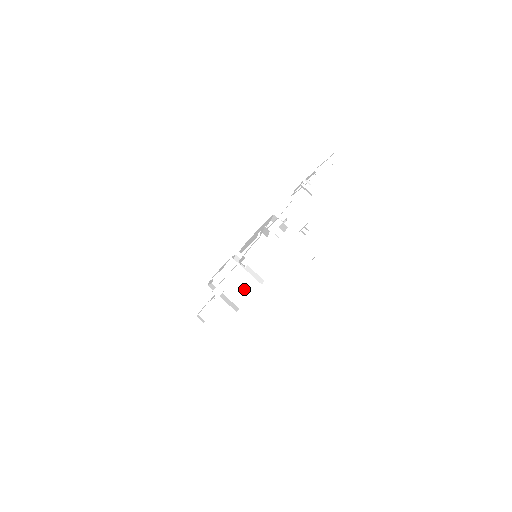
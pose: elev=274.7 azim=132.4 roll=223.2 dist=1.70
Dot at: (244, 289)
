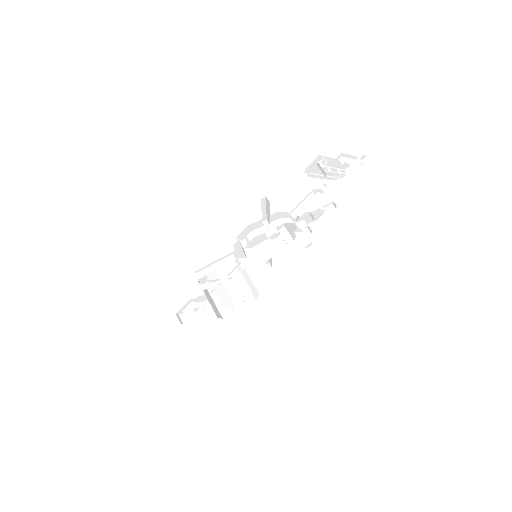
Dot at: (234, 294)
